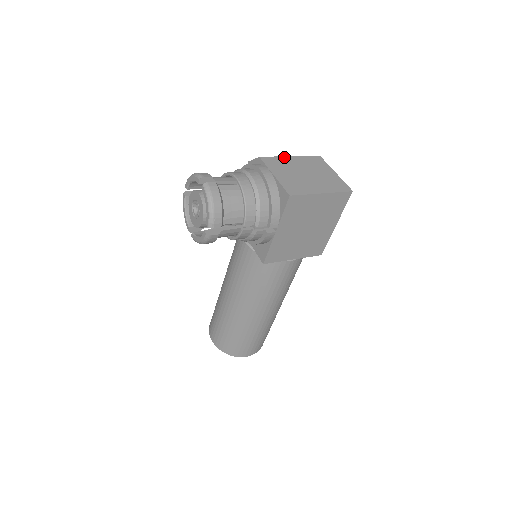
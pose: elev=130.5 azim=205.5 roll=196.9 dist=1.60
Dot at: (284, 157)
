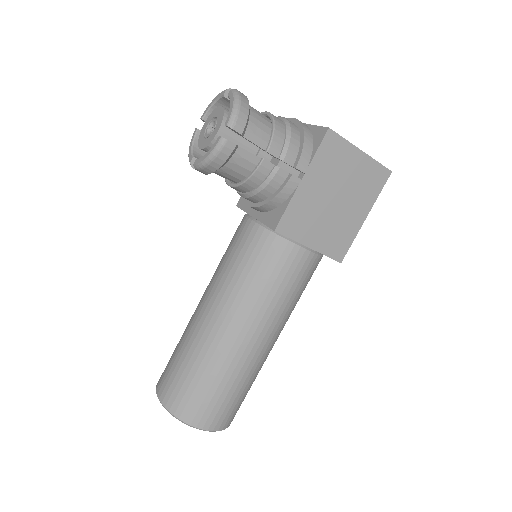
Dot at: occluded
